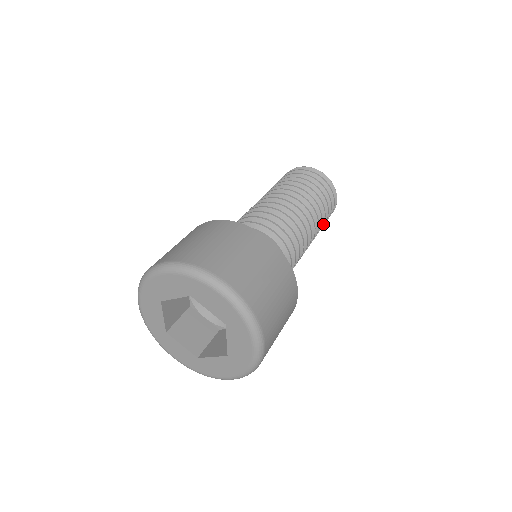
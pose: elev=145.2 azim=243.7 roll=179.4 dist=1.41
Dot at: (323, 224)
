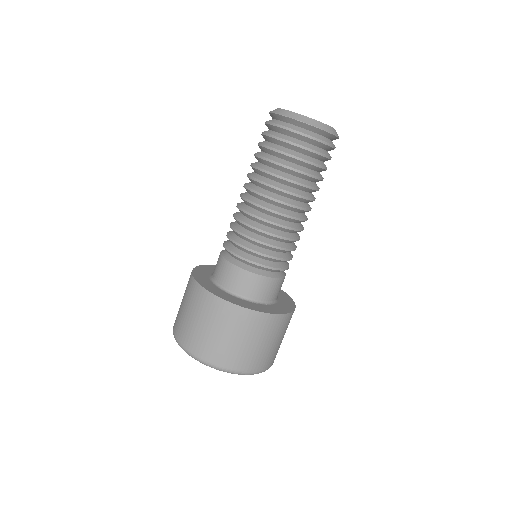
Dot at: occluded
